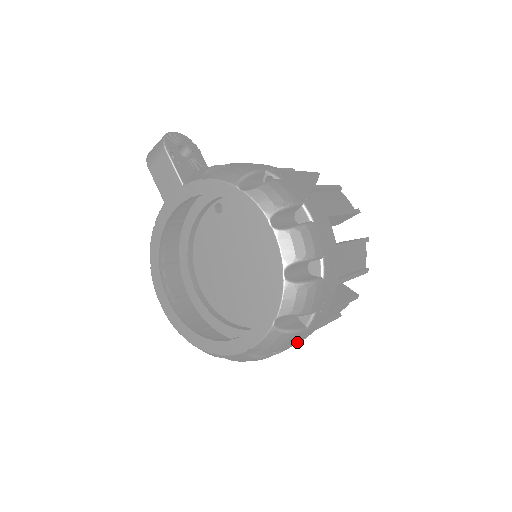
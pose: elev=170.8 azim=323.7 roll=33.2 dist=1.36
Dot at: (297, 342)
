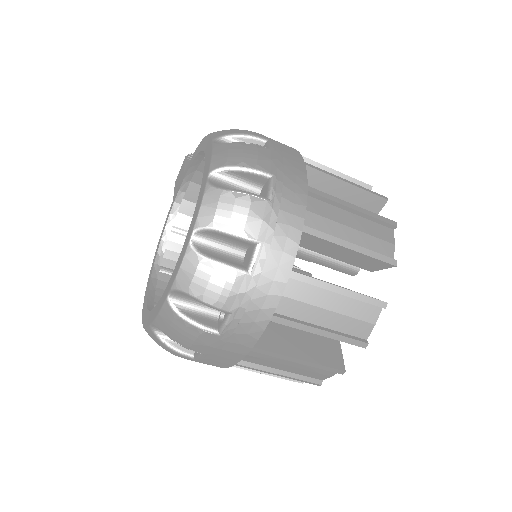
Dot at: (245, 307)
